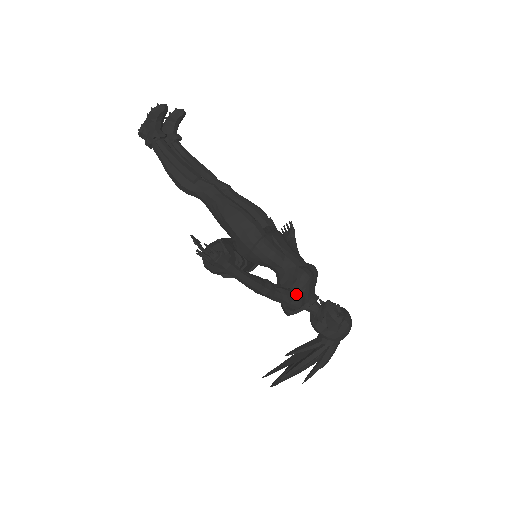
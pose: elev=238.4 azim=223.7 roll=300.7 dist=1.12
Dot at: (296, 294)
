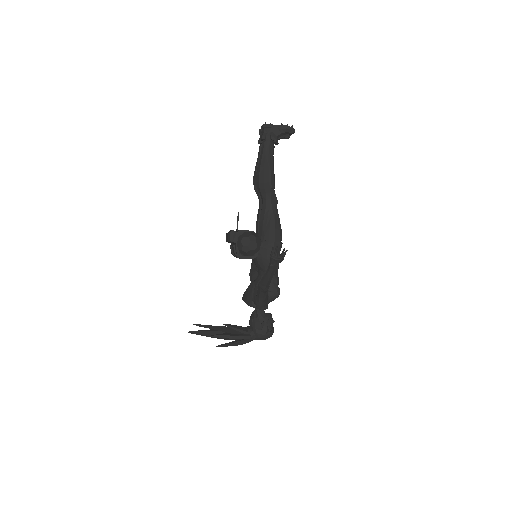
Dot at: (267, 299)
